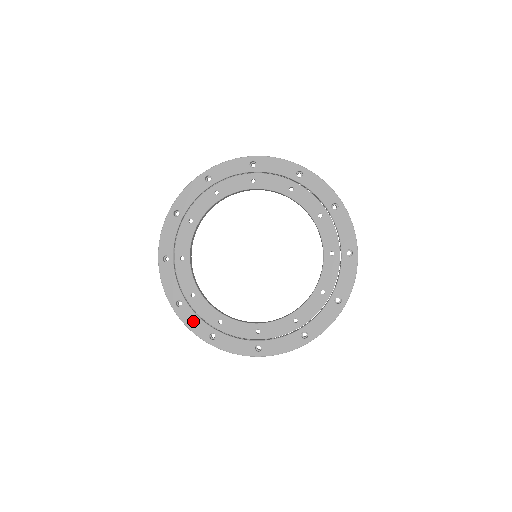
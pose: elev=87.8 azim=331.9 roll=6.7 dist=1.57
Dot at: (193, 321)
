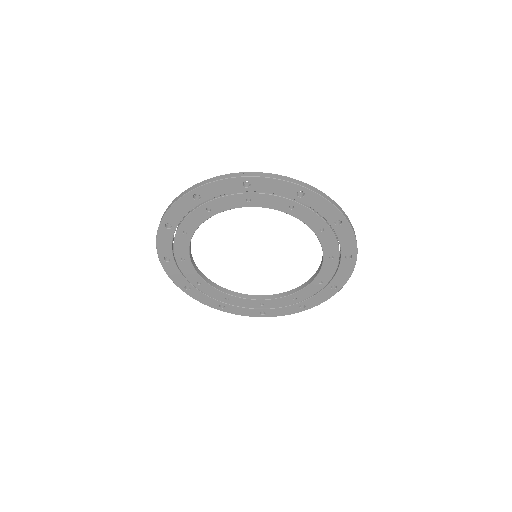
Dot at: (241, 311)
